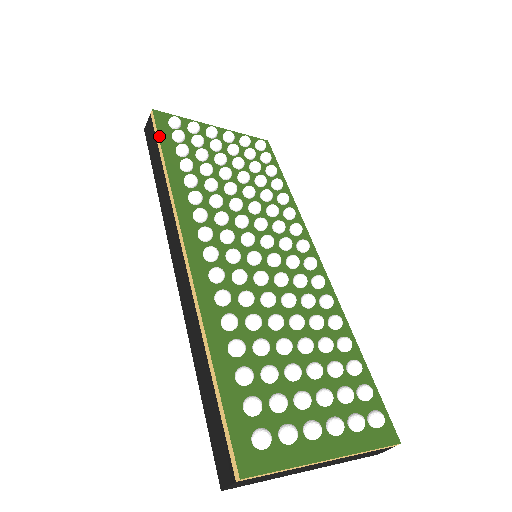
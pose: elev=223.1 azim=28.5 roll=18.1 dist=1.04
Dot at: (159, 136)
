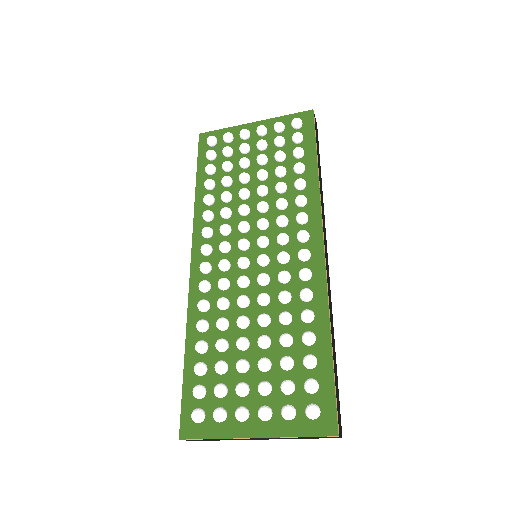
Dot at: (198, 161)
